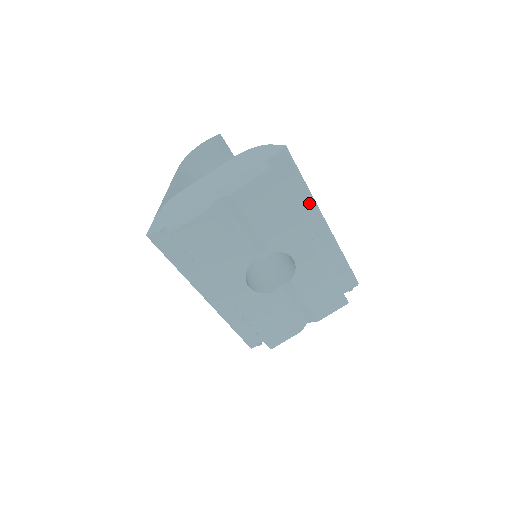
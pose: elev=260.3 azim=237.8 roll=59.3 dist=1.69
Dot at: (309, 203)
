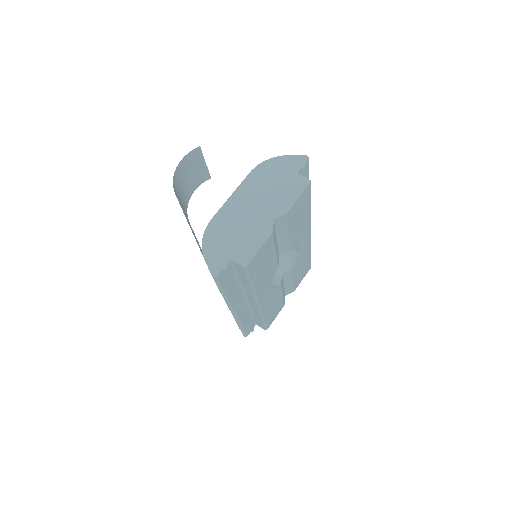
Dot at: occluded
